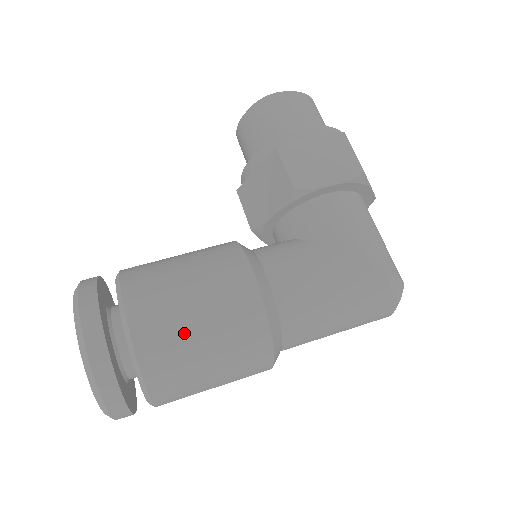
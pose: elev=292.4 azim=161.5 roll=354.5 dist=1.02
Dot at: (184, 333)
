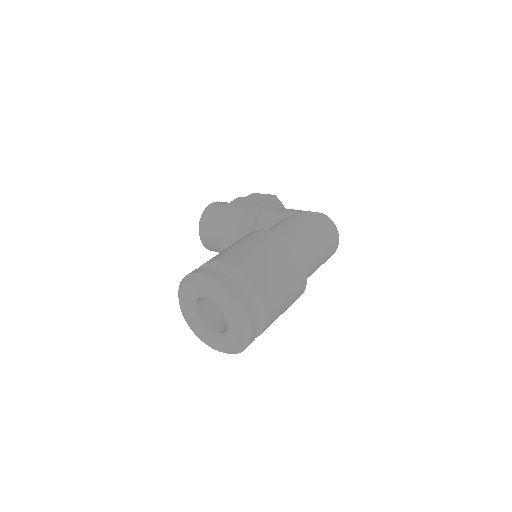
Dot at: (253, 255)
